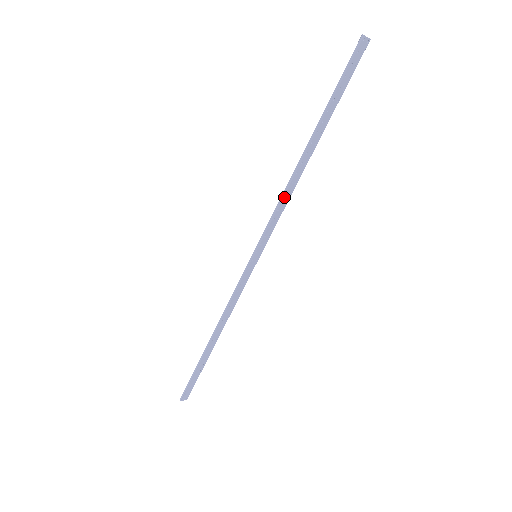
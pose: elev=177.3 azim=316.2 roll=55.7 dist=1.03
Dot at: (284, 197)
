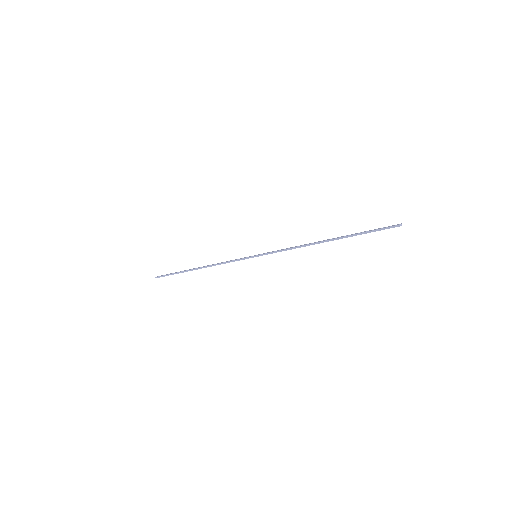
Dot at: (295, 248)
